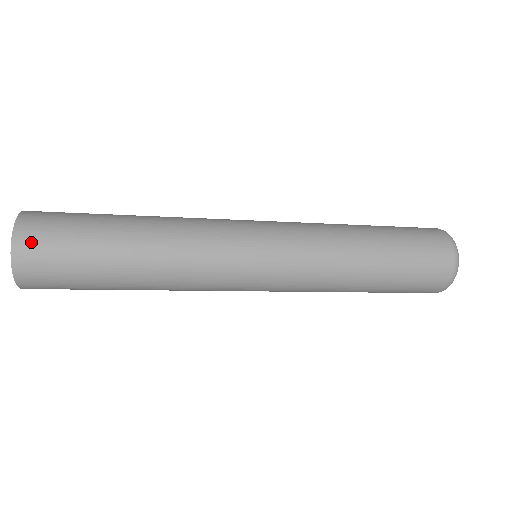
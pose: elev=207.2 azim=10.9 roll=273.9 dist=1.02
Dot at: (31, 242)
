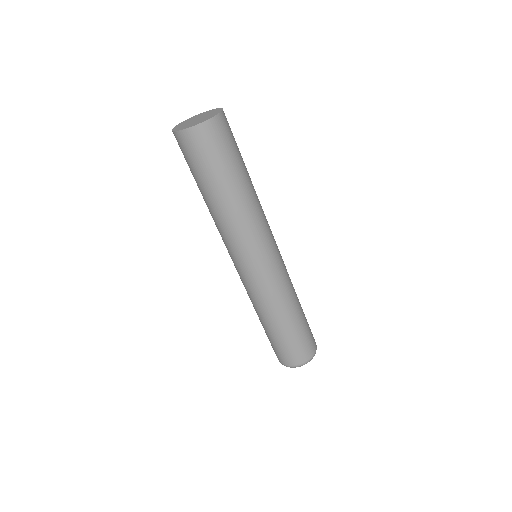
Dot at: (221, 127)
